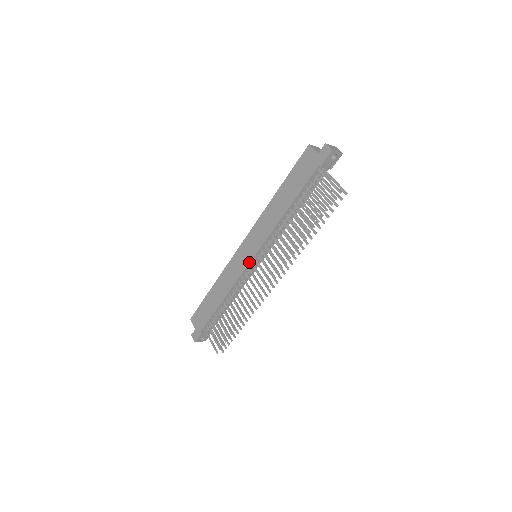
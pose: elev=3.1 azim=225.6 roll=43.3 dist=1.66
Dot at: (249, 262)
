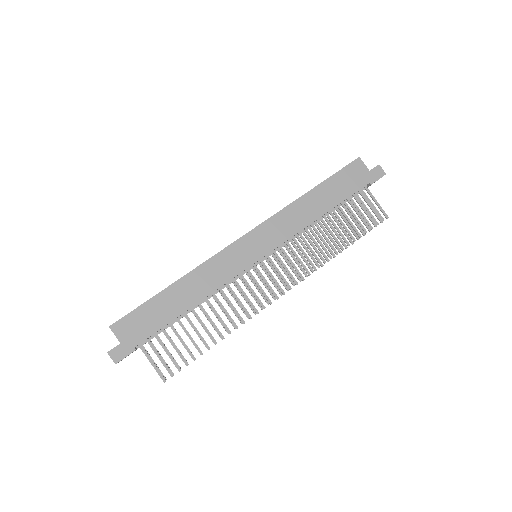
Dot at: (255, 262)
